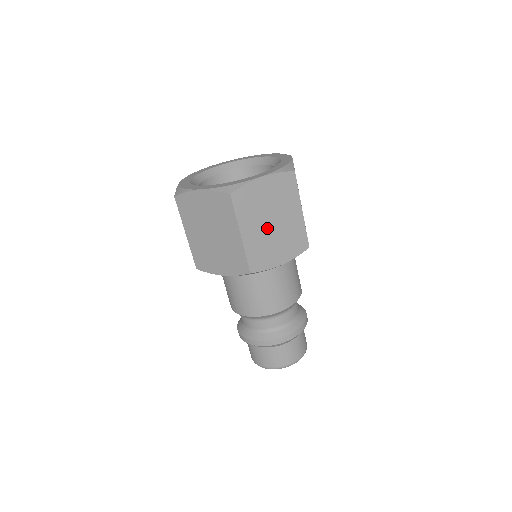
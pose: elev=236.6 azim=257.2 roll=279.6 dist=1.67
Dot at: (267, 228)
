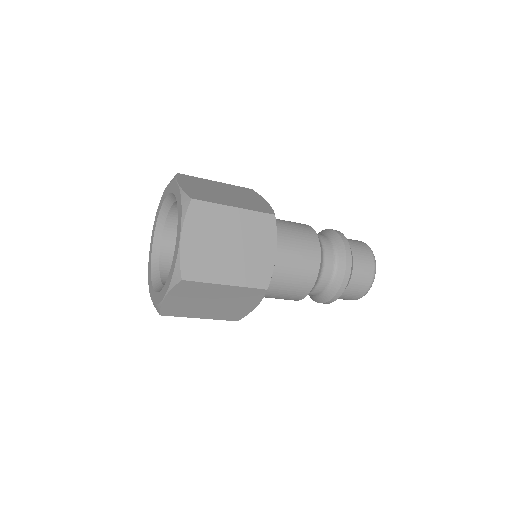
Dot at: (213, 306)
